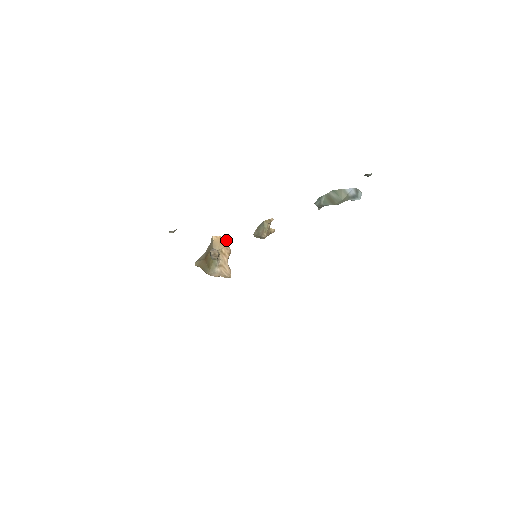
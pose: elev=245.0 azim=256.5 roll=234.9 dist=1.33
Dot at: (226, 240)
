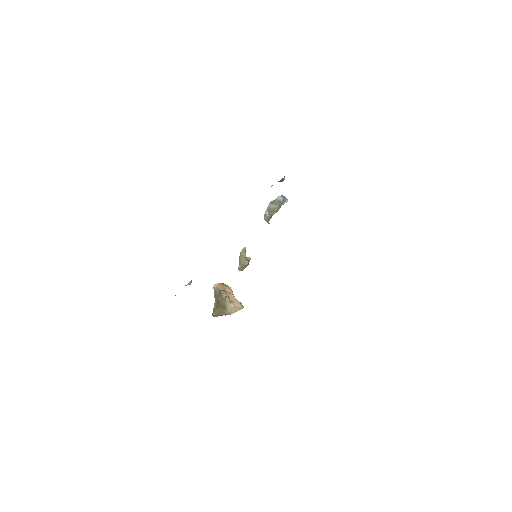
Dot at: (224, 284)
